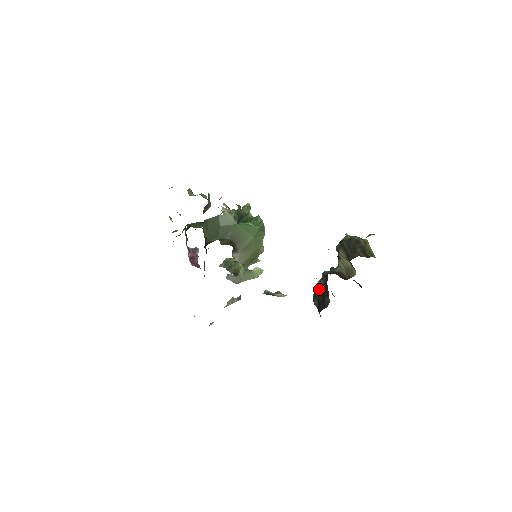
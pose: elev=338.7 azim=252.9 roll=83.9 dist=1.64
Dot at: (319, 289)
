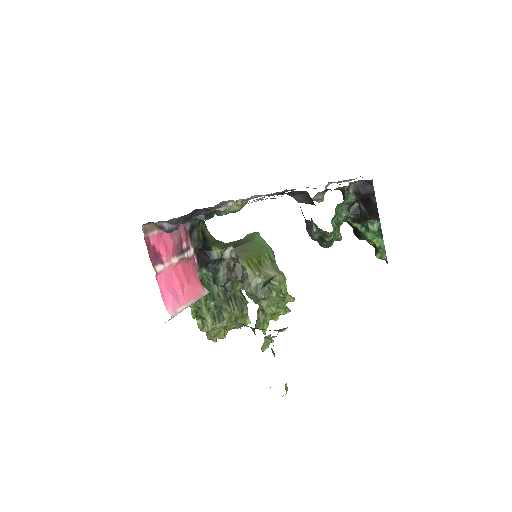
Dot at: occluded
